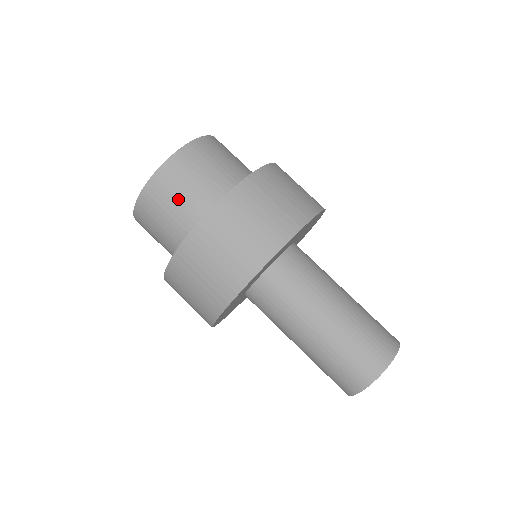
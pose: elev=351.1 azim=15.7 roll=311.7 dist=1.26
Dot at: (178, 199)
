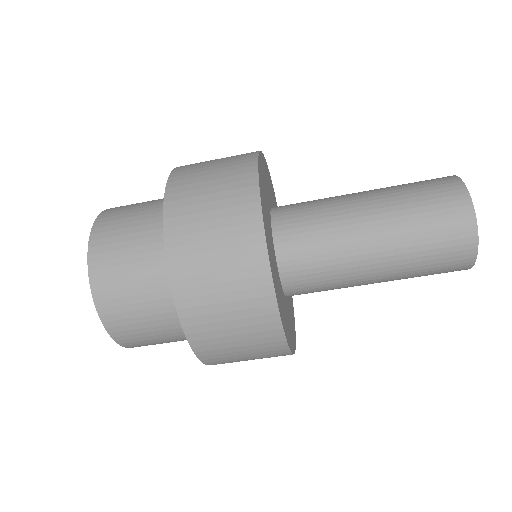
Dot at: (158, 339)
